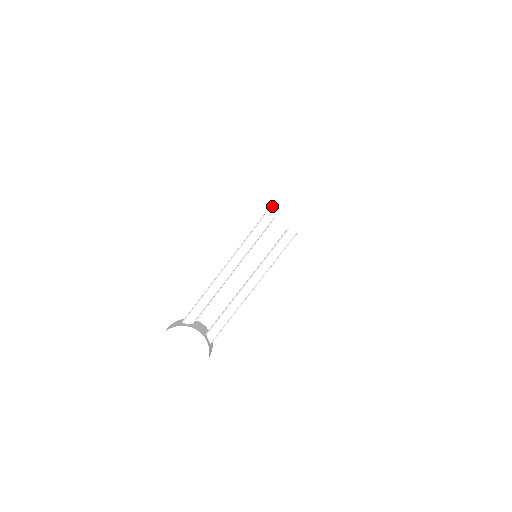
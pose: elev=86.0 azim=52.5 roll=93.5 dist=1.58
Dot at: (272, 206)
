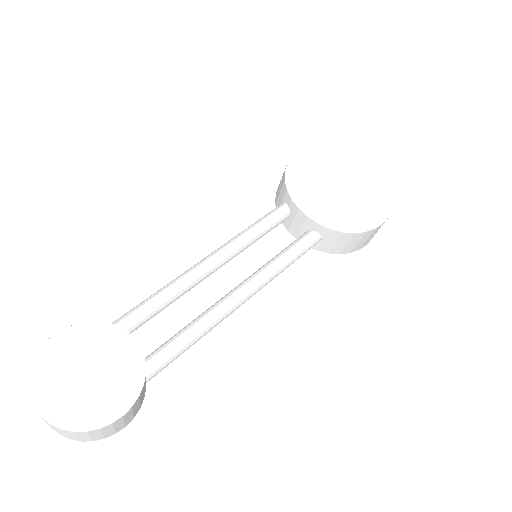
Dot at: (292, 190)
